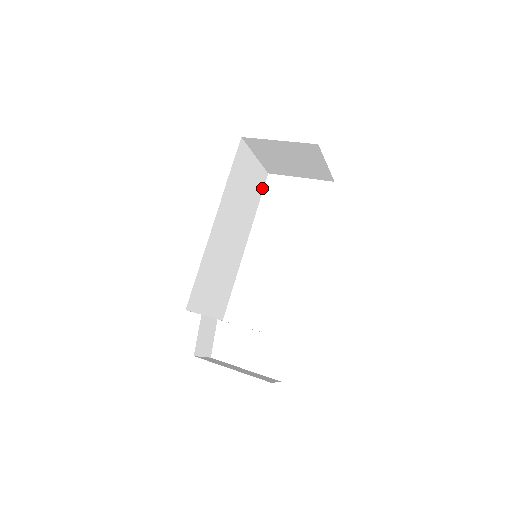
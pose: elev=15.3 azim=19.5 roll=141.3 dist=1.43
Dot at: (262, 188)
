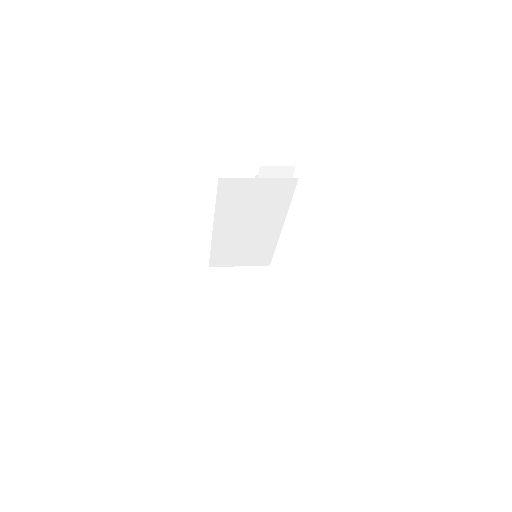
Dot at: (292, 190)
